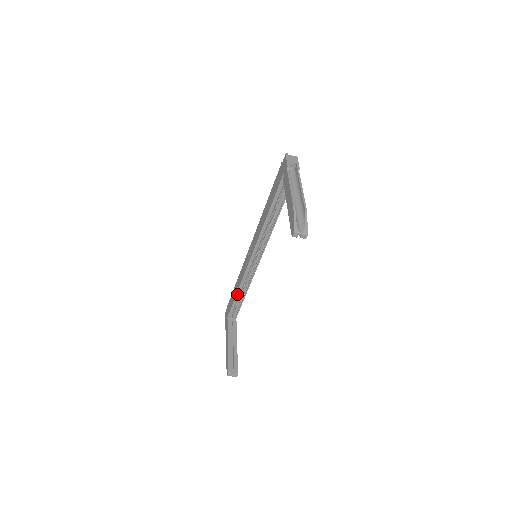
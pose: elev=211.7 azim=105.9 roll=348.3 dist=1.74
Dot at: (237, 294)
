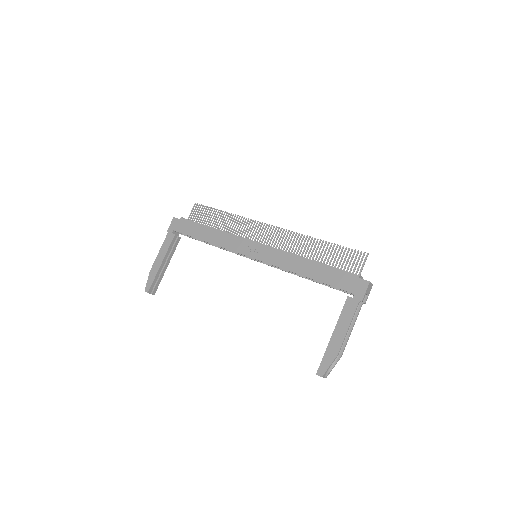
Dot at: (206, 240)
